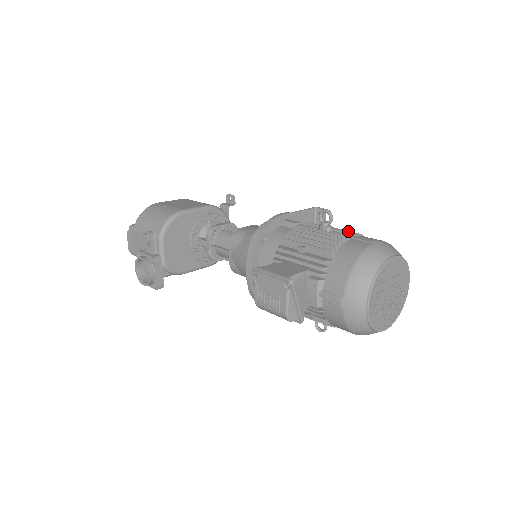
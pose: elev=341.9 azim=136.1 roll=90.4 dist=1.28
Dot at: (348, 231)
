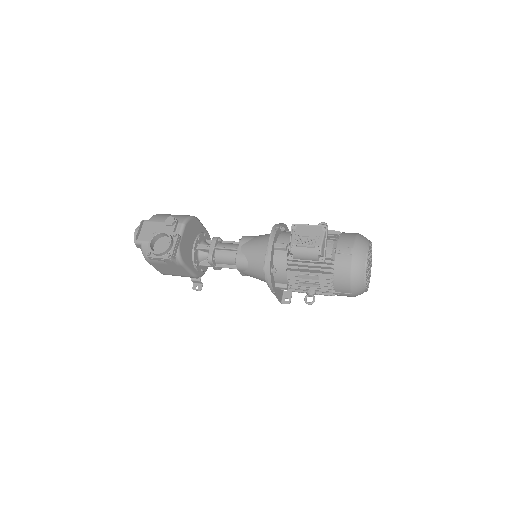
Dot at: occluded
